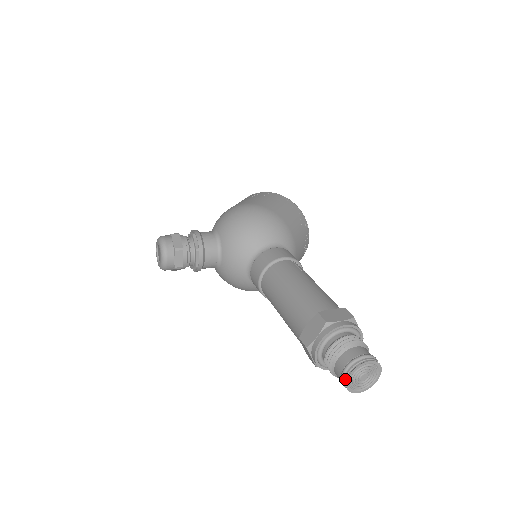
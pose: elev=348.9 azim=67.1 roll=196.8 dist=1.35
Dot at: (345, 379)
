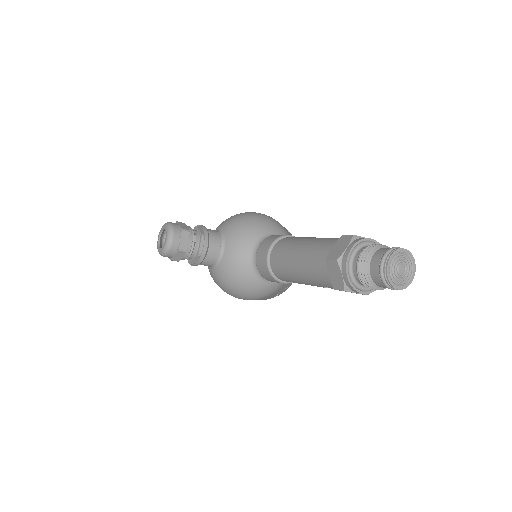
Dot at: (385, 265)
